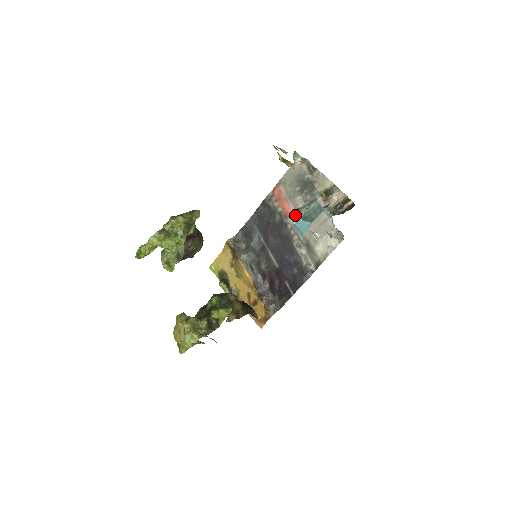
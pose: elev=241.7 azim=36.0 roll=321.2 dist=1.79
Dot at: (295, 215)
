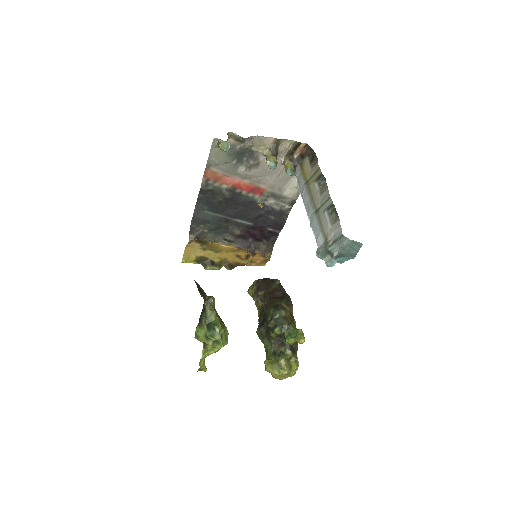
Dot at: (335, 261)
